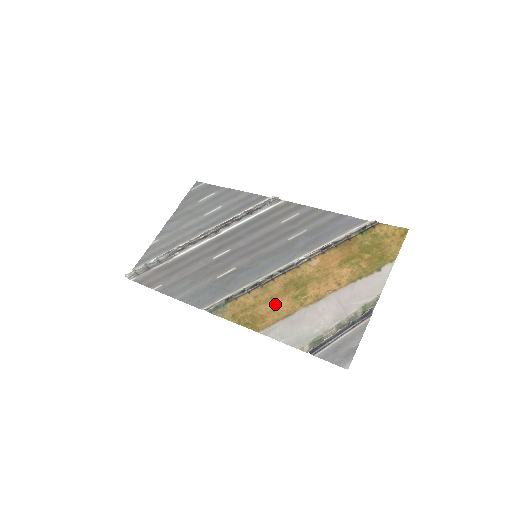
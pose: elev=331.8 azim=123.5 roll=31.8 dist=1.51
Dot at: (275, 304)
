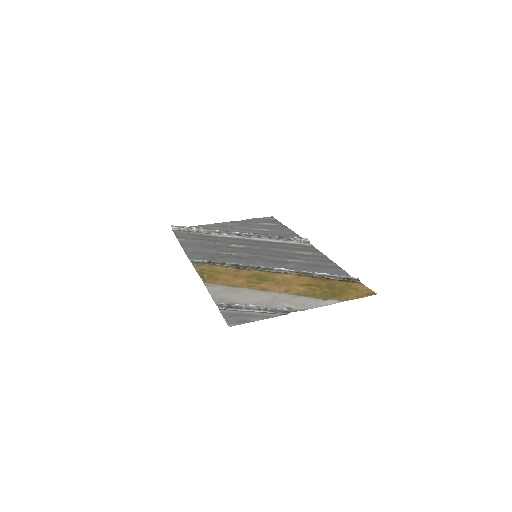
Dot at: (233, 278)
